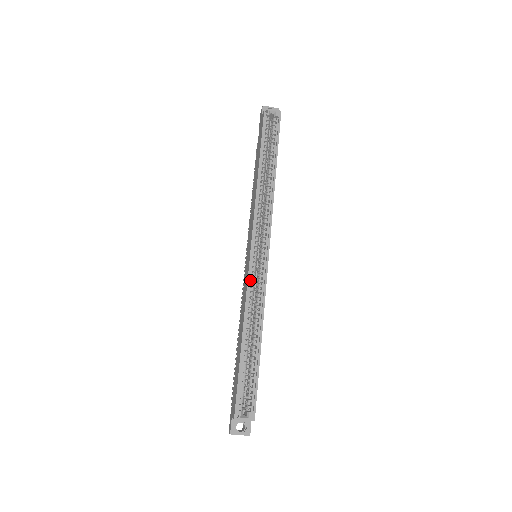
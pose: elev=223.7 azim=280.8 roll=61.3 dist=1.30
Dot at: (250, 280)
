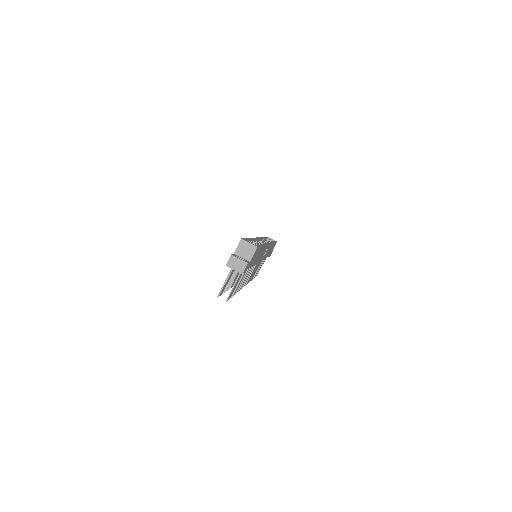
Dot at: occluded
